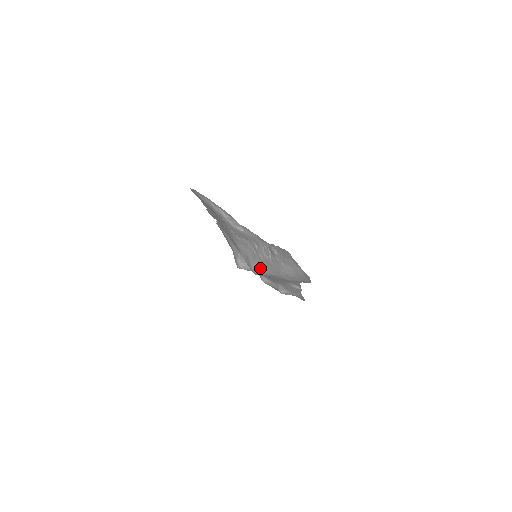
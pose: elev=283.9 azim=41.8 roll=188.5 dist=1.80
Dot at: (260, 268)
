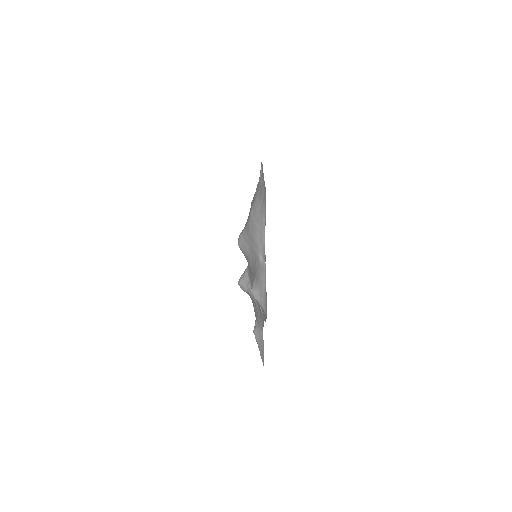
Dot at: occluded
